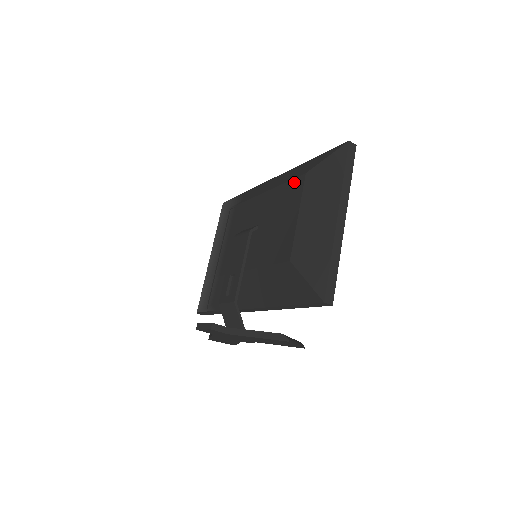
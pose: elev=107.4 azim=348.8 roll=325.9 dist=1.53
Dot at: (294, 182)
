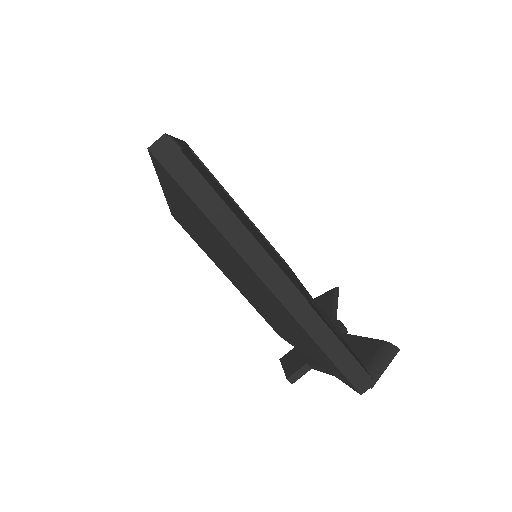
Dot at: occluded
